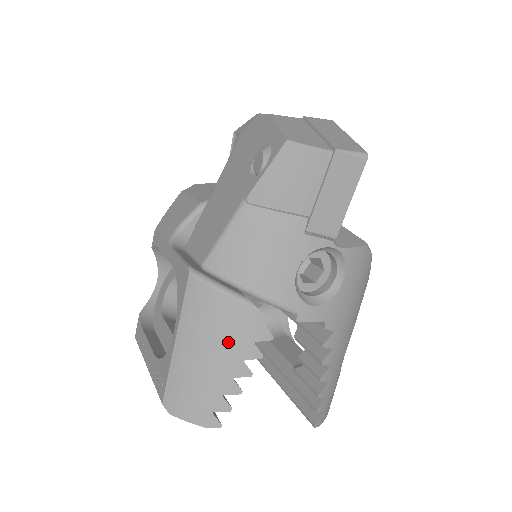
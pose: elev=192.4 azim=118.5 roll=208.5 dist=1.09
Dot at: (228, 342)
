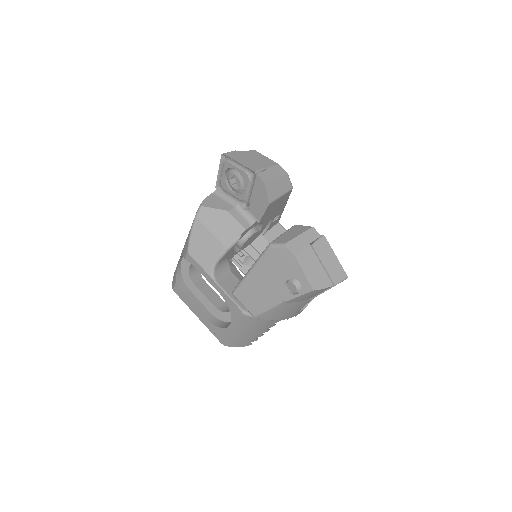
Dot at: (261, 328)
